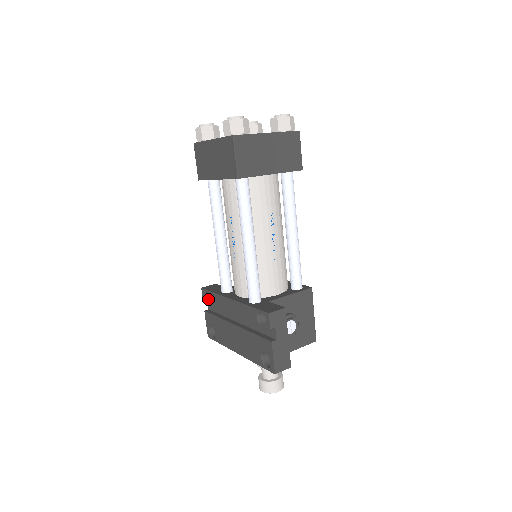
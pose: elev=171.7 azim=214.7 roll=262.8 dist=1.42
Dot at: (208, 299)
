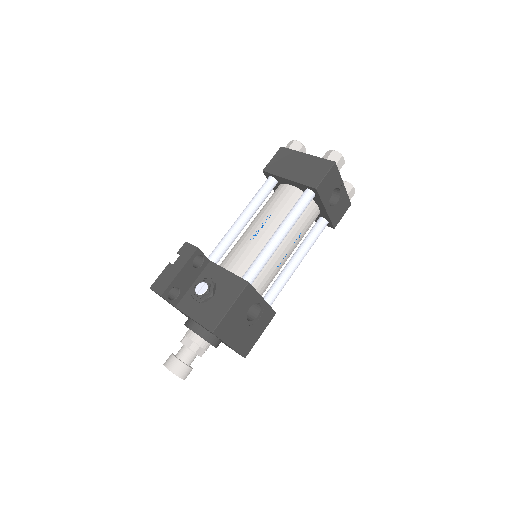
Dot at: occluded
